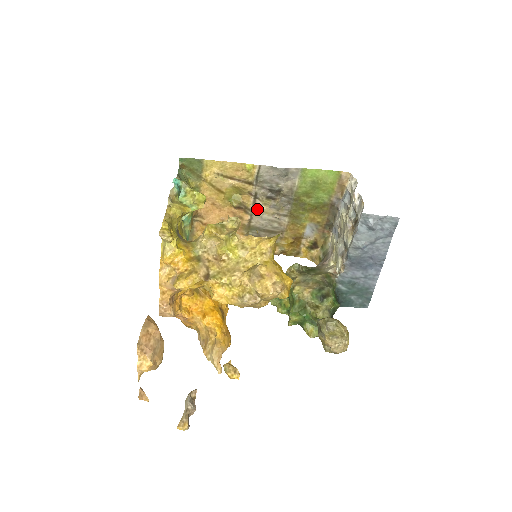
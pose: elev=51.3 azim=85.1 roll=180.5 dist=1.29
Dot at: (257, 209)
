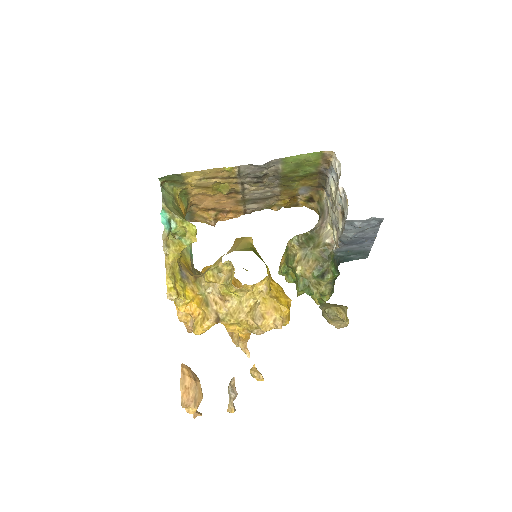
Dot at: (247, 190)
